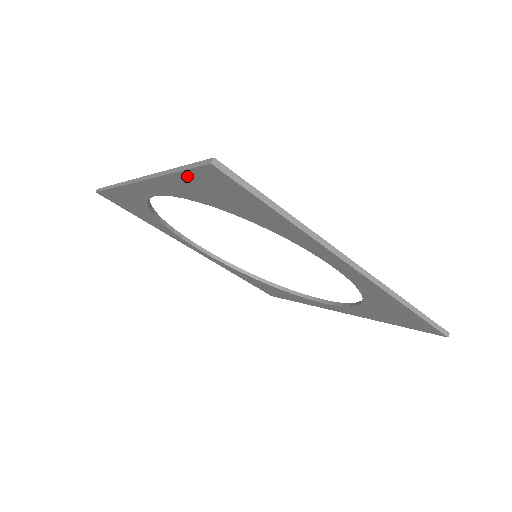
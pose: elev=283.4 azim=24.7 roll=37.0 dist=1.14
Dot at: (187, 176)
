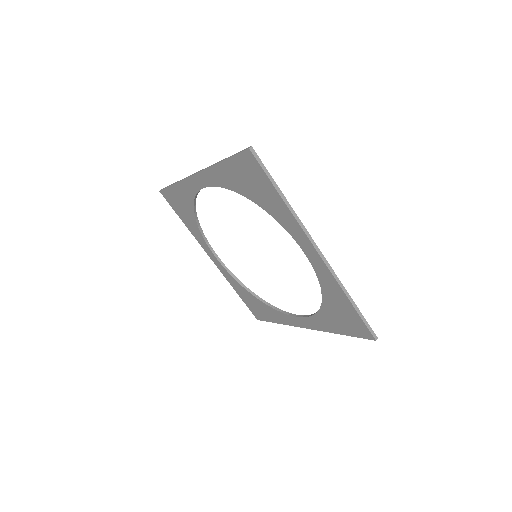
Dot at: (231, 162)
